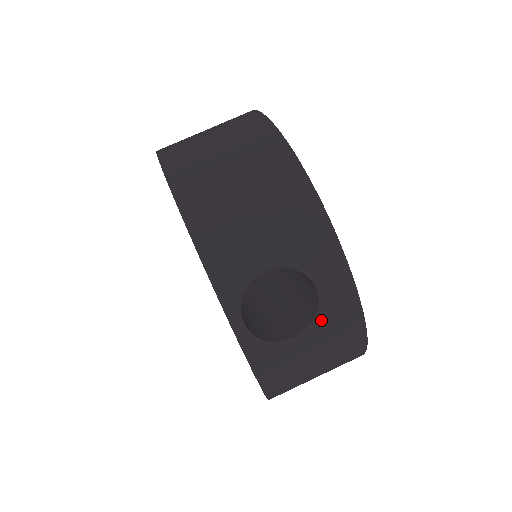
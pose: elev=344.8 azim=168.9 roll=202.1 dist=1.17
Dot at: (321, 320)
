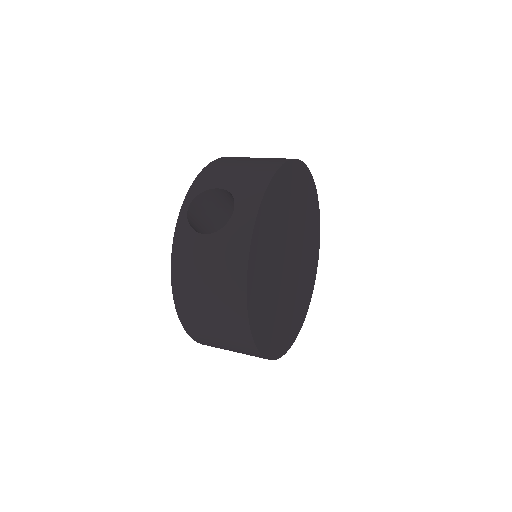
Dot at: (224, 233)
